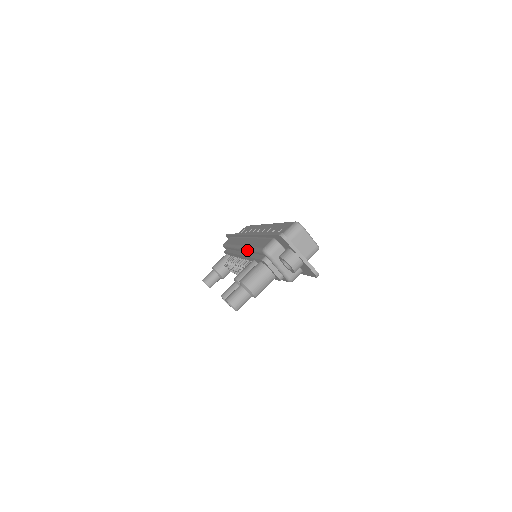
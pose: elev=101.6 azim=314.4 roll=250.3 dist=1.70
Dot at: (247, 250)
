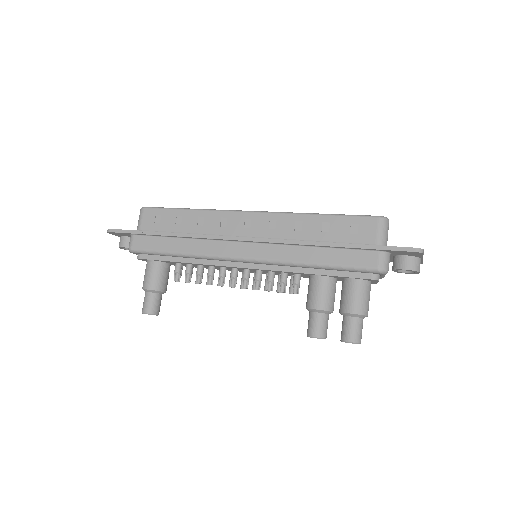
Dot at: (294, 266)
